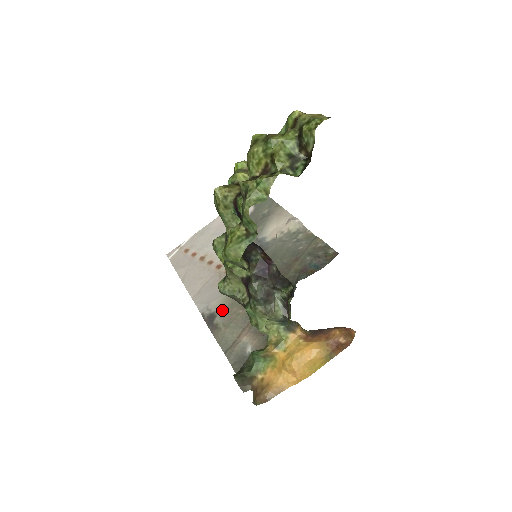
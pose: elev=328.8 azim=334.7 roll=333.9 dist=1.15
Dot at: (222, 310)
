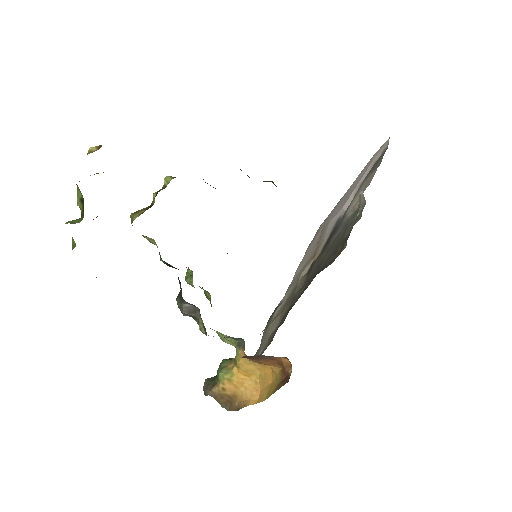
Dot at: (285, 302)
